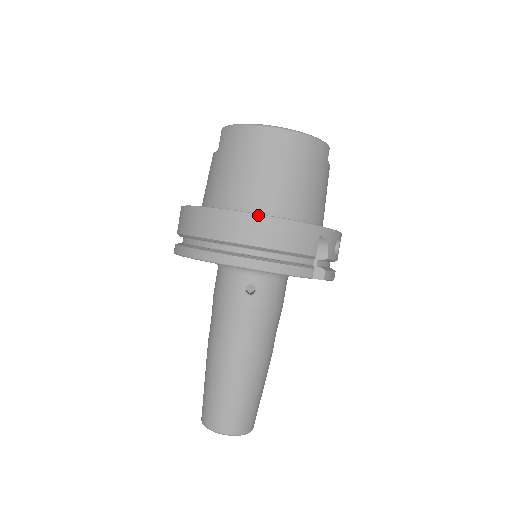
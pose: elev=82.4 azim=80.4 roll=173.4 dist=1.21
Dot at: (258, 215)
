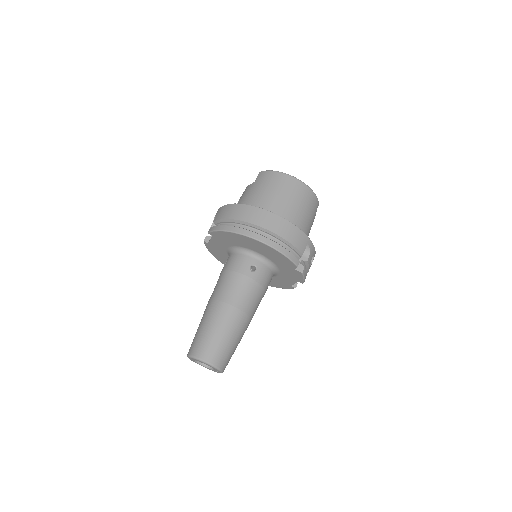
Dot at: (278, 216)
